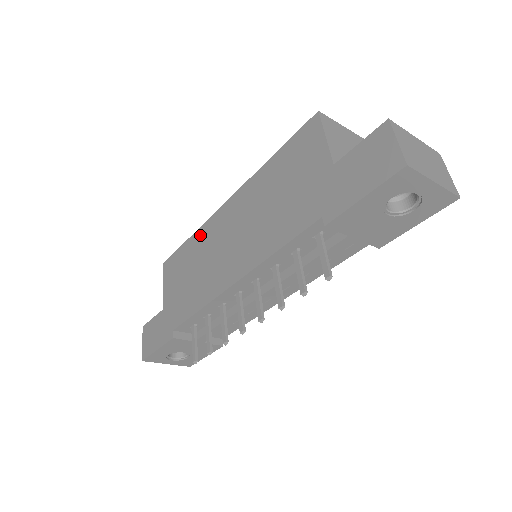
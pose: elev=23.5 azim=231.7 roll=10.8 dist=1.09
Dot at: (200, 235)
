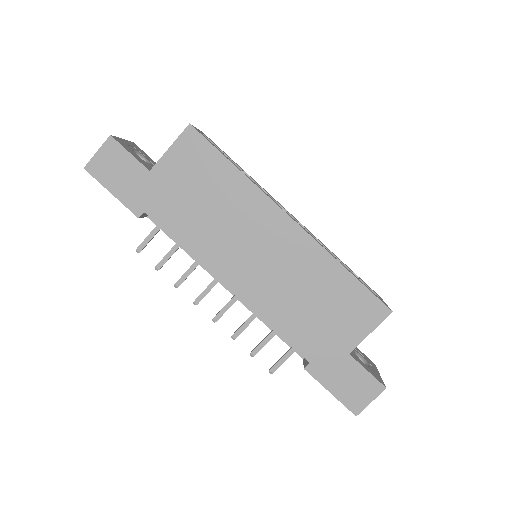
Dot at: (248, 192)
